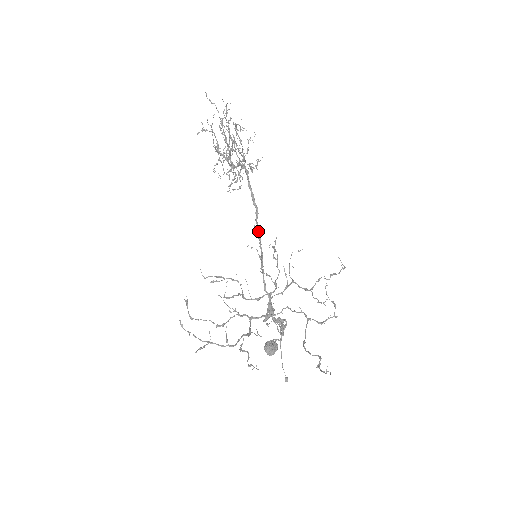
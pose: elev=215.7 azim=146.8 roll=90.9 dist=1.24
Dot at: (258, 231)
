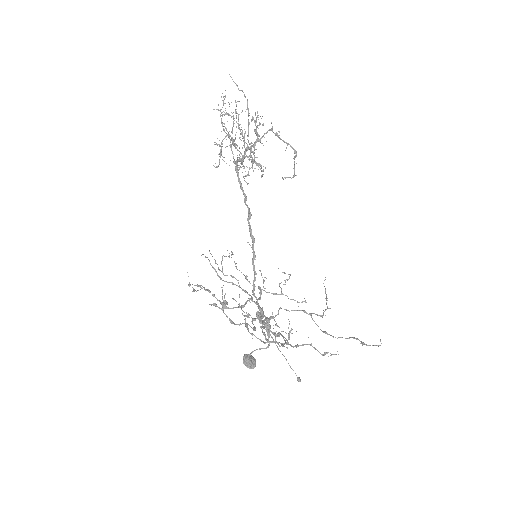
Dot at: (251, 231)
